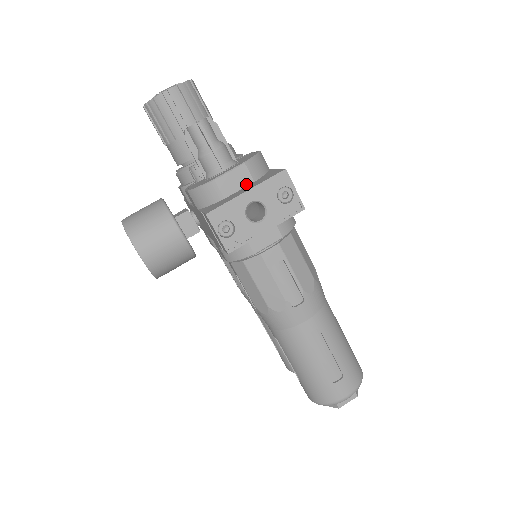
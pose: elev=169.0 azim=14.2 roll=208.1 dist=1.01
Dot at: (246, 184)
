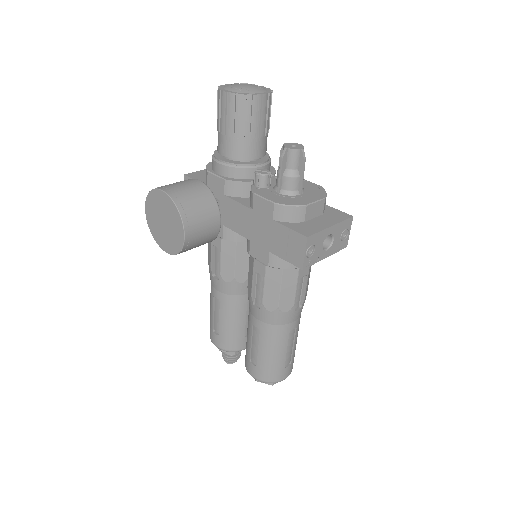
Dot at: (318, 214)
